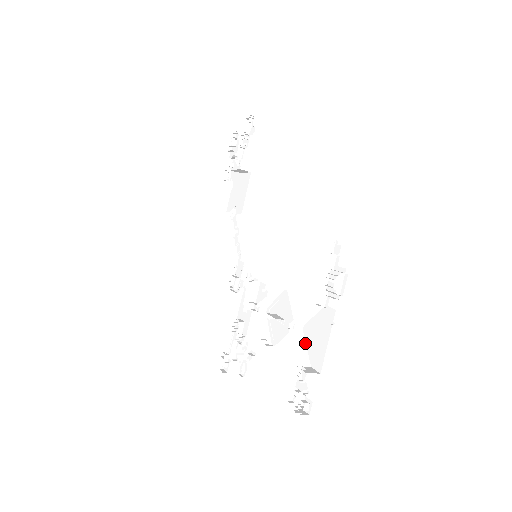
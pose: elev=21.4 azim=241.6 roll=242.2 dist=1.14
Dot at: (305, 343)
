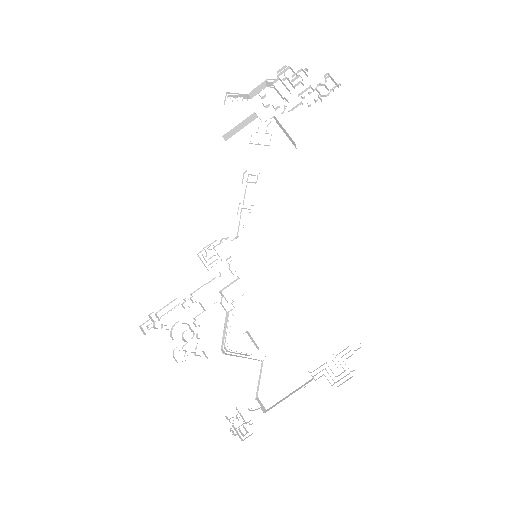
Dot at: (261, 373)
